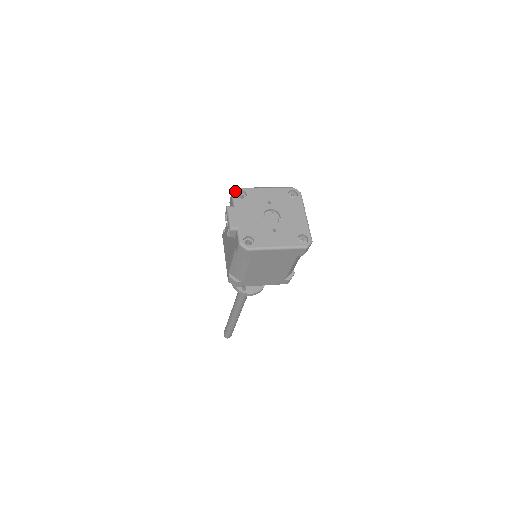
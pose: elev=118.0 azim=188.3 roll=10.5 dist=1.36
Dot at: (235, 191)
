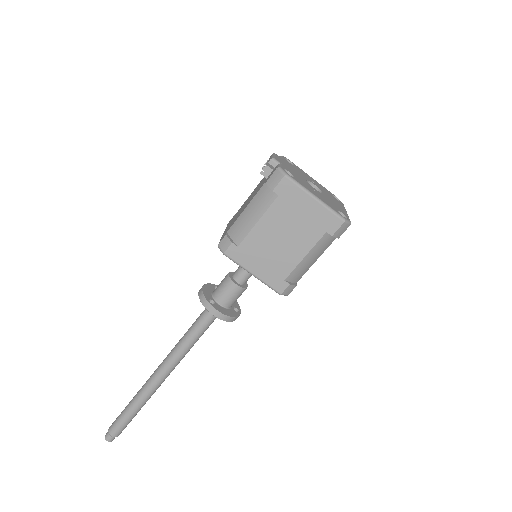
Dot at: occluded
